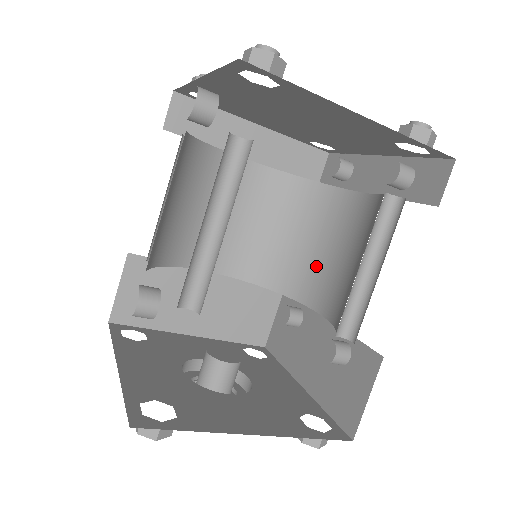
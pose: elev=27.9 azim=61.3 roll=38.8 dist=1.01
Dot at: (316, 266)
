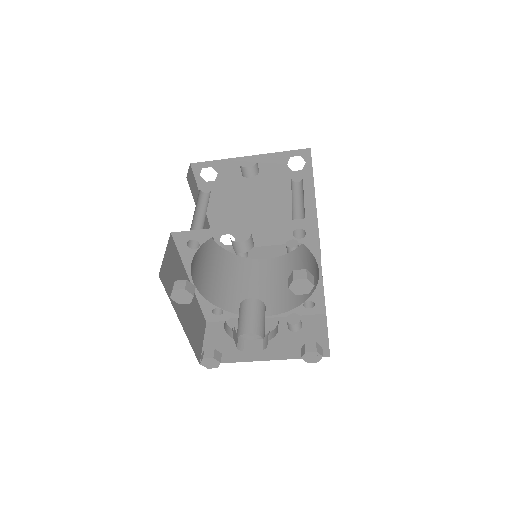
Dot at: (247, 294)
